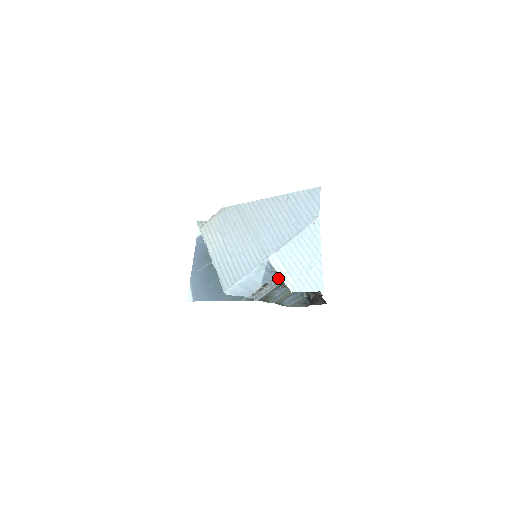
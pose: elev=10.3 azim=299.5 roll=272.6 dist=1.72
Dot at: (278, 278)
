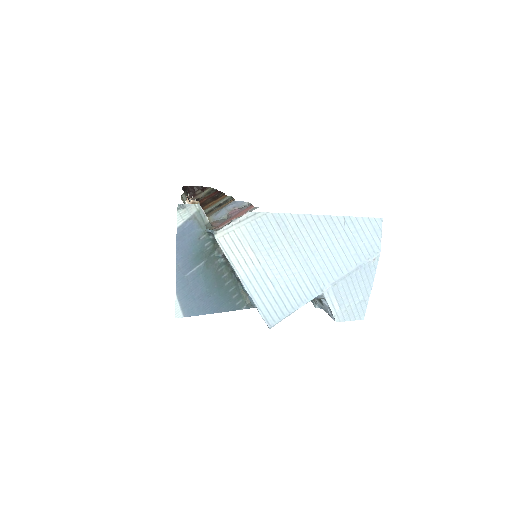
Dot at: occluded
